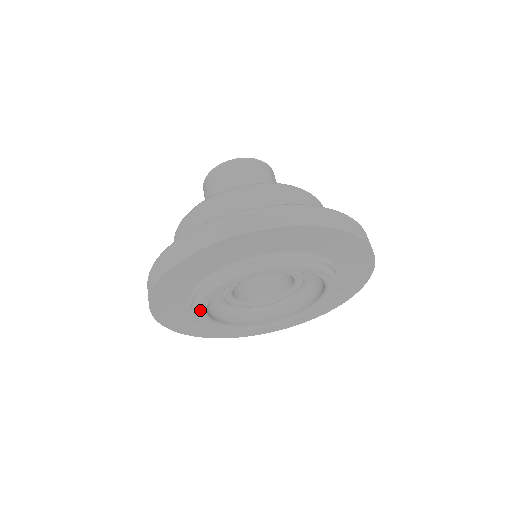
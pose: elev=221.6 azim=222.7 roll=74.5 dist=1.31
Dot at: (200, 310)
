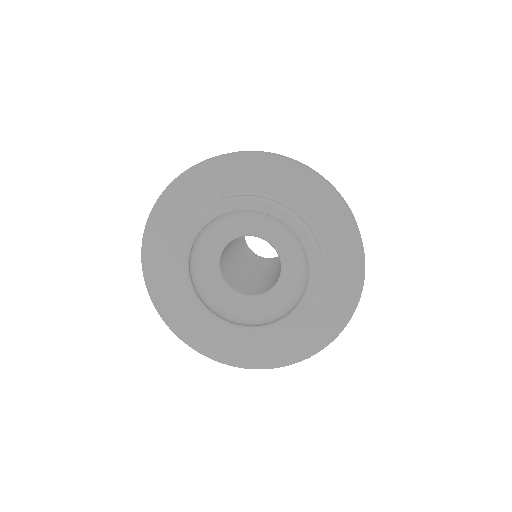
Dot at: (185, 244)
